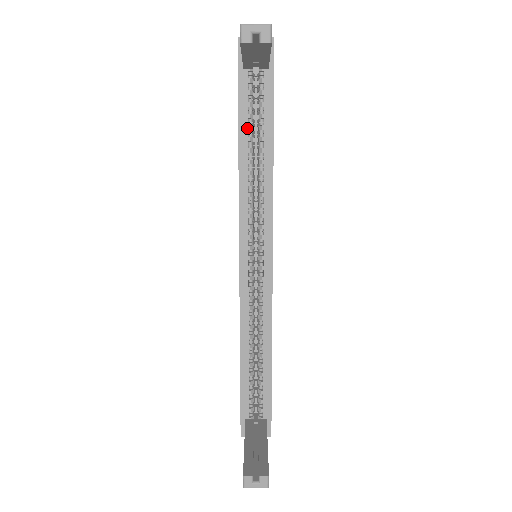
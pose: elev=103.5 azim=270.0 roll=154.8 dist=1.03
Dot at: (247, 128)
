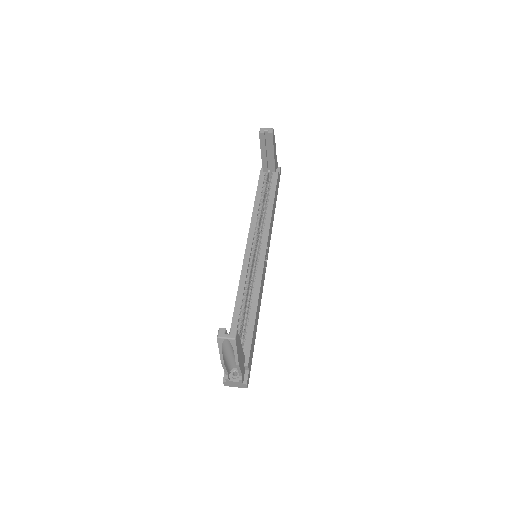
Dot at: (261, 194)
